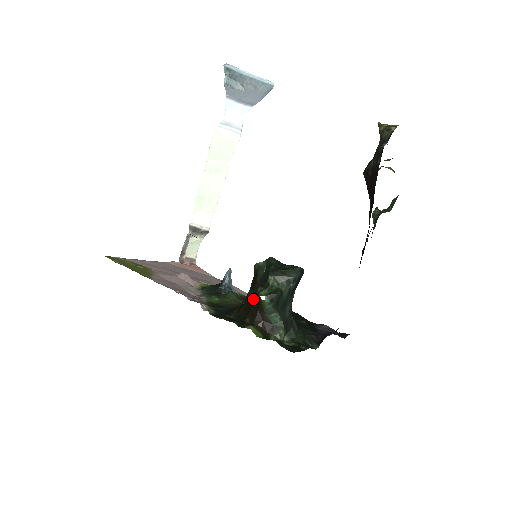
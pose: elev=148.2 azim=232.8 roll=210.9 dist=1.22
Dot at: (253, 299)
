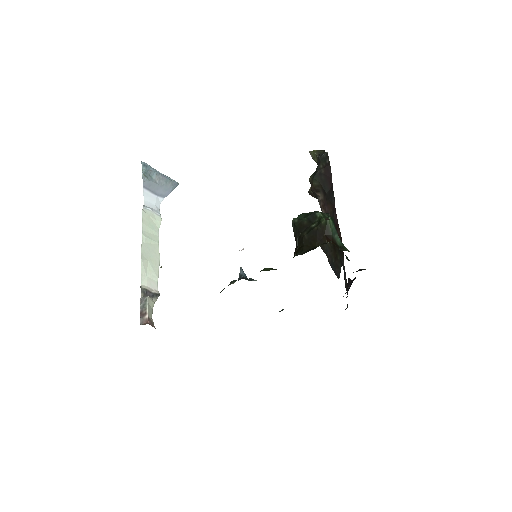
Dot at: (314, 231)
